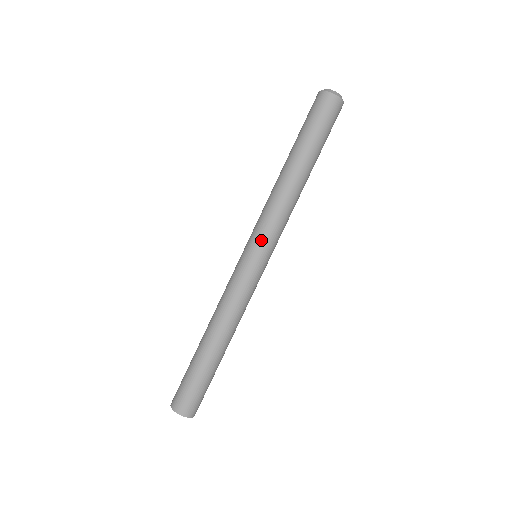
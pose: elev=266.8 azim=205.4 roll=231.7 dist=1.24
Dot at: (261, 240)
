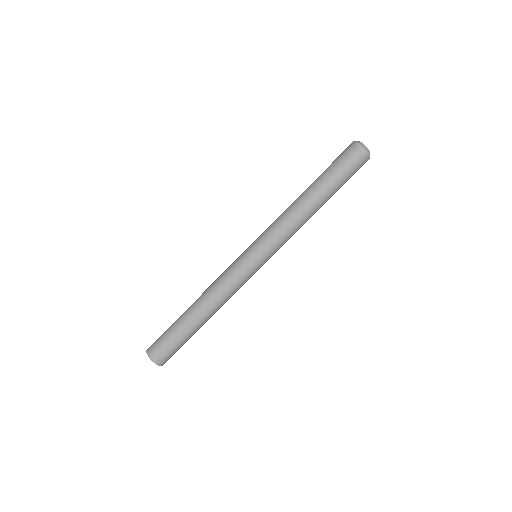
Dot at: (263, 244)
